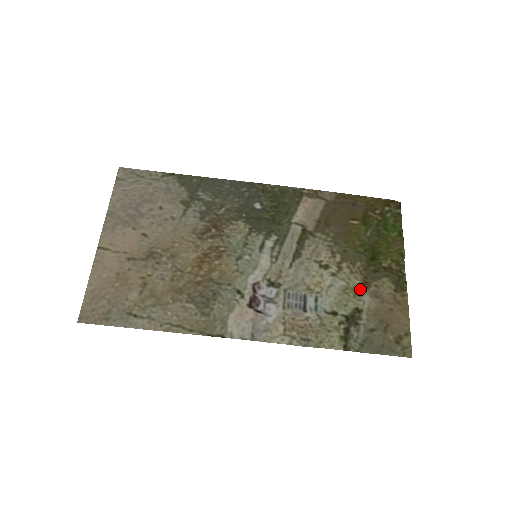
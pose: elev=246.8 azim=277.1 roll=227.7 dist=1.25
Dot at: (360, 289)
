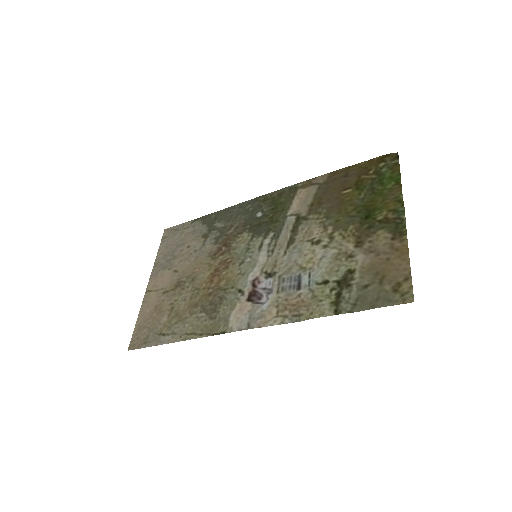
Dot at: (352, 250)
